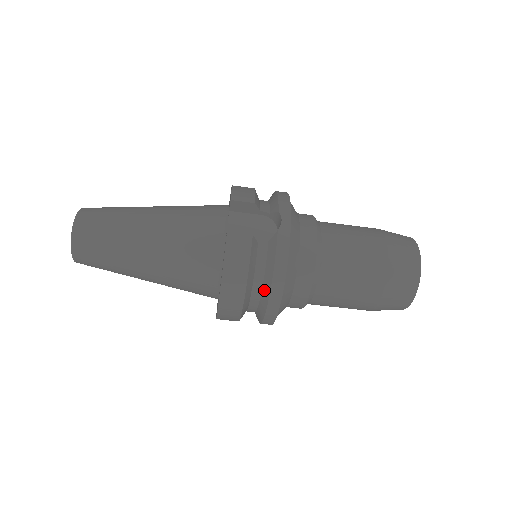
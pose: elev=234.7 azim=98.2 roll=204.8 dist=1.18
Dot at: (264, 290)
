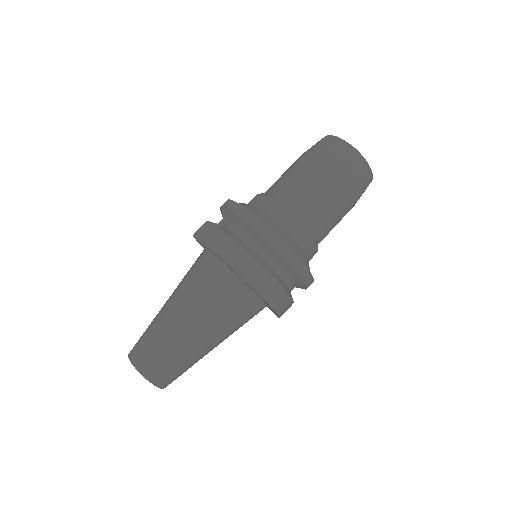
Dot at: (260, 242)
